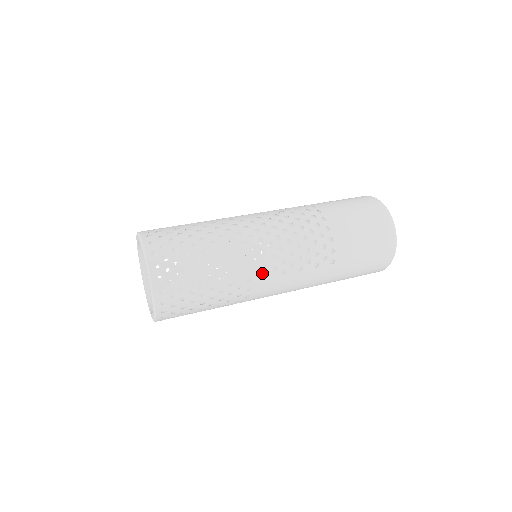
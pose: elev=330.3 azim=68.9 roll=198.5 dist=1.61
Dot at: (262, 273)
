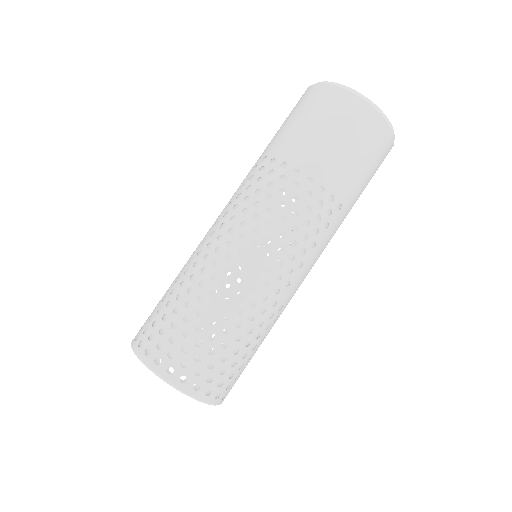
Dot at: (282, 286)
